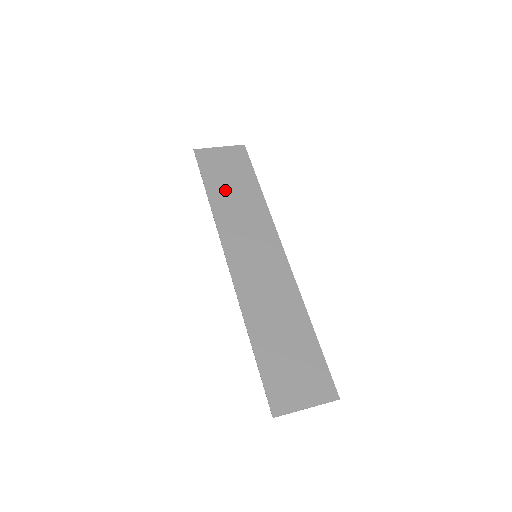
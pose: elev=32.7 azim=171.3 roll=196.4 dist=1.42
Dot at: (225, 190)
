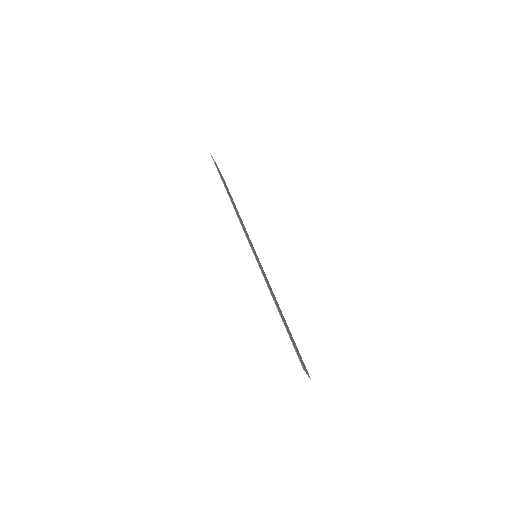
Dot at: occluded
